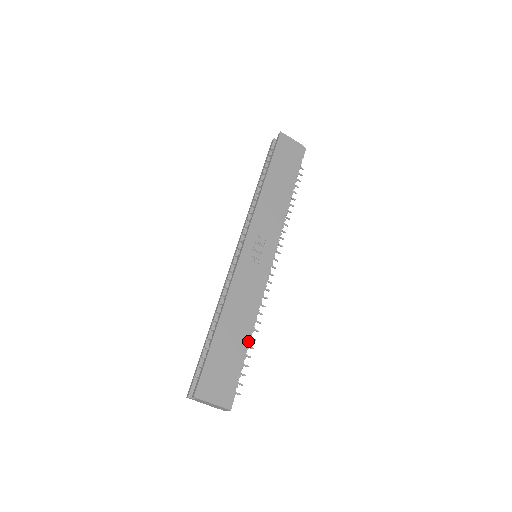
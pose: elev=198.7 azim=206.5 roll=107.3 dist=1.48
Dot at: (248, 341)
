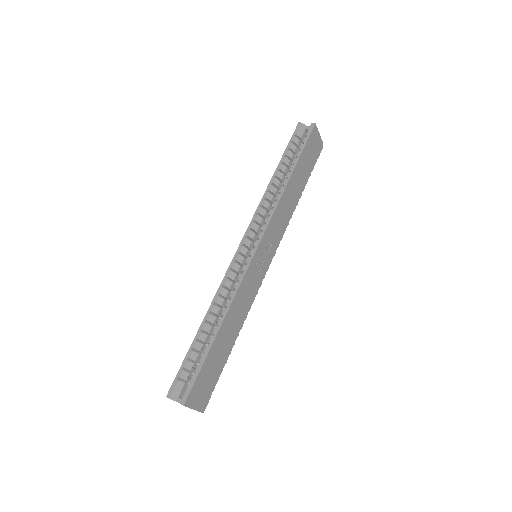
Dot at: (232, 347)
